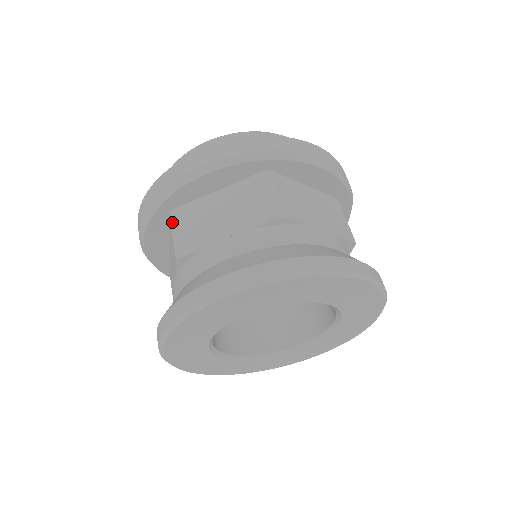
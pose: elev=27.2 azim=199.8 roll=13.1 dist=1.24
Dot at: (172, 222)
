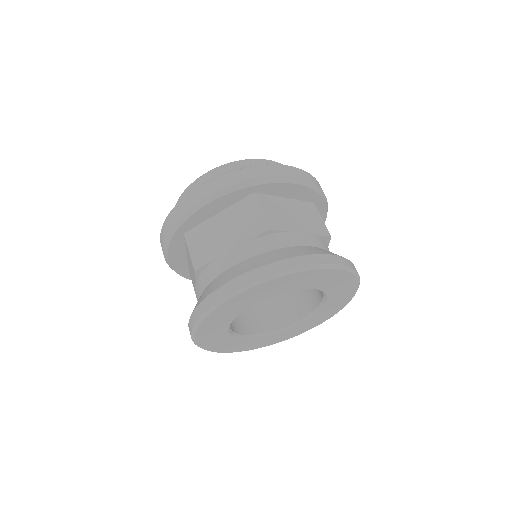
Dot at: (187, 242)
